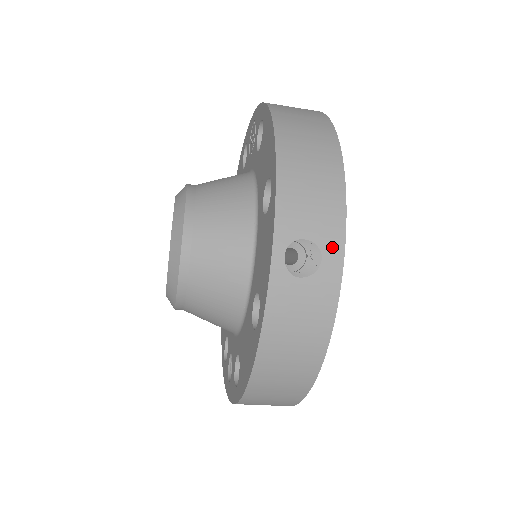
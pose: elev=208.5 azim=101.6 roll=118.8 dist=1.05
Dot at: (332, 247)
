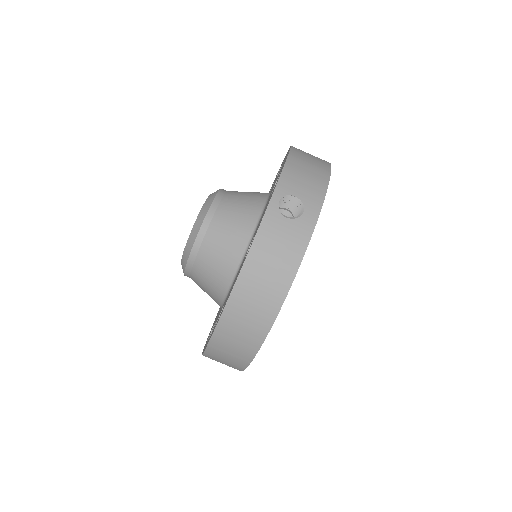
Dot at: (312, 207)
